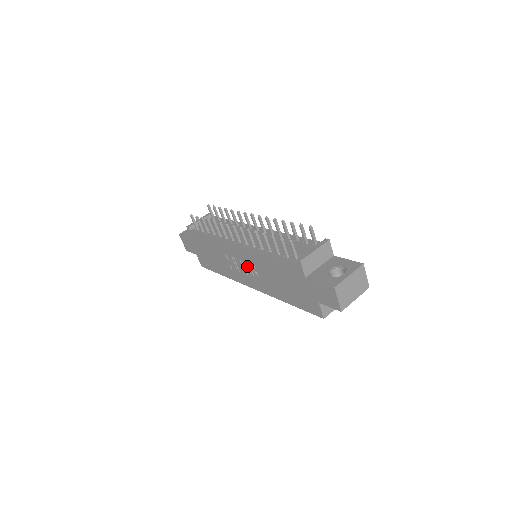
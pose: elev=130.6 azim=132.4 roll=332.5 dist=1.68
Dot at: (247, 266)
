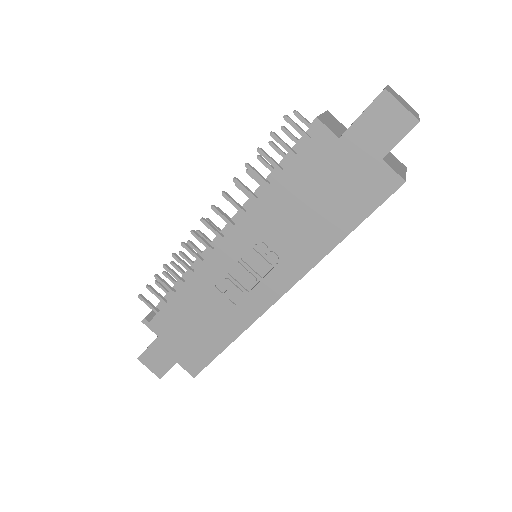
Dot at: (254, 258)
